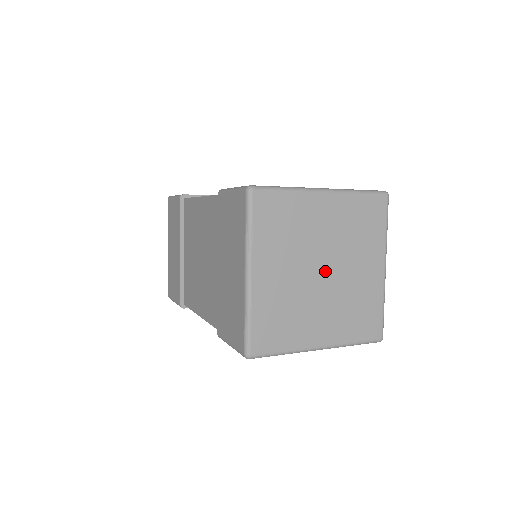
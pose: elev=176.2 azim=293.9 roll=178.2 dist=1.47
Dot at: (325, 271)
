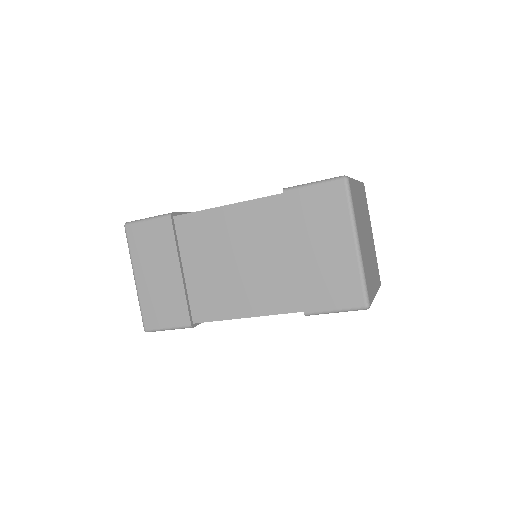
Dot at: (367, 238)
